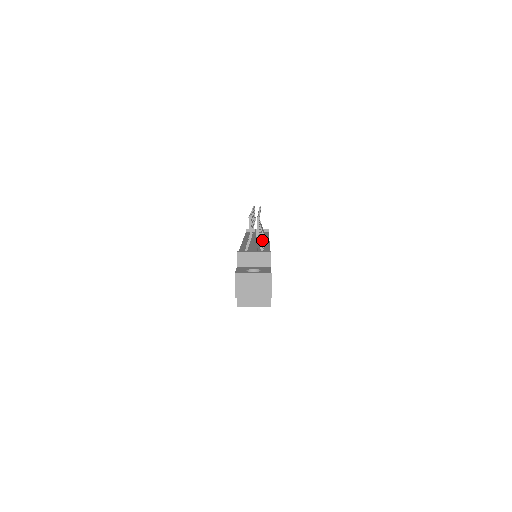
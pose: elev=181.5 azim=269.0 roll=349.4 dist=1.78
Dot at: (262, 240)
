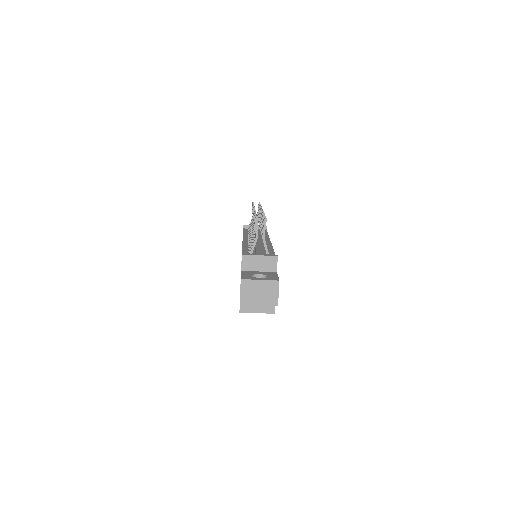
Dot at: occluded
